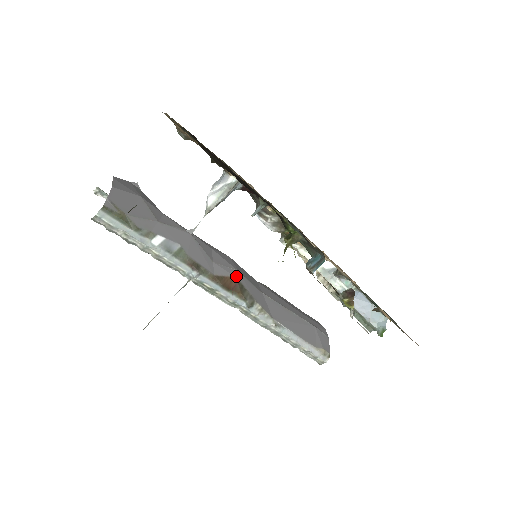
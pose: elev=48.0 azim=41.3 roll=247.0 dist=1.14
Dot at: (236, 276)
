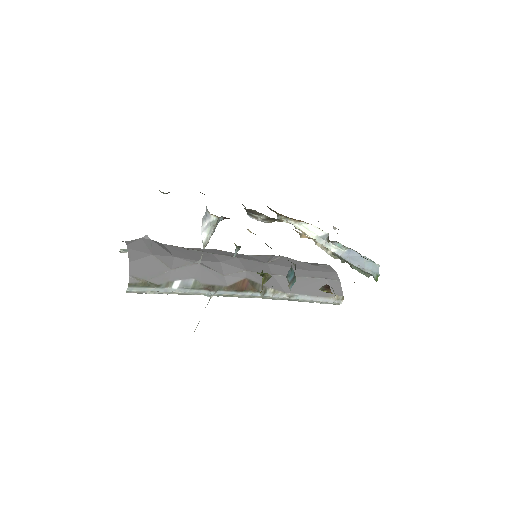
Dot at: (245, 277)
